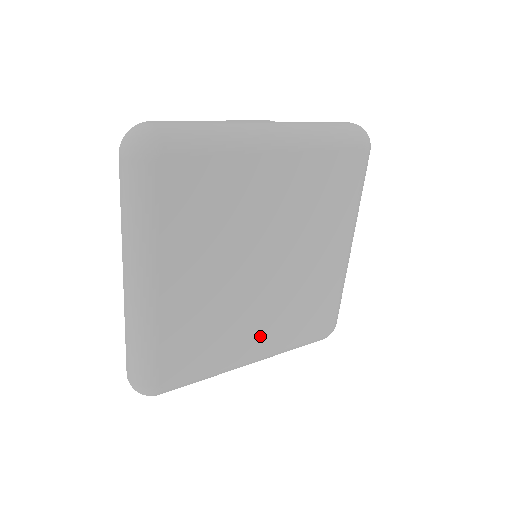
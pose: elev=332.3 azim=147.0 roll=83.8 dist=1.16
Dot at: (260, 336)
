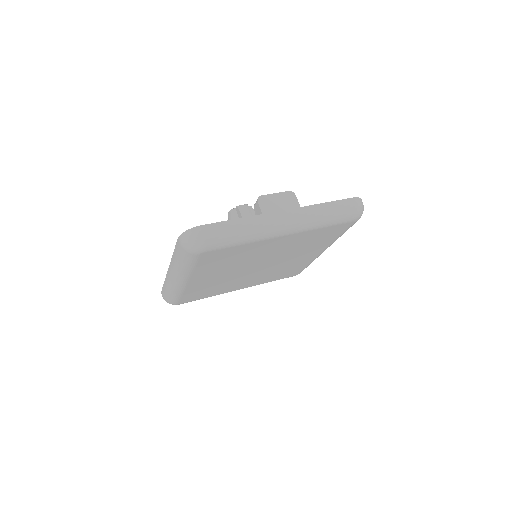
Dot at: (246, 284)
